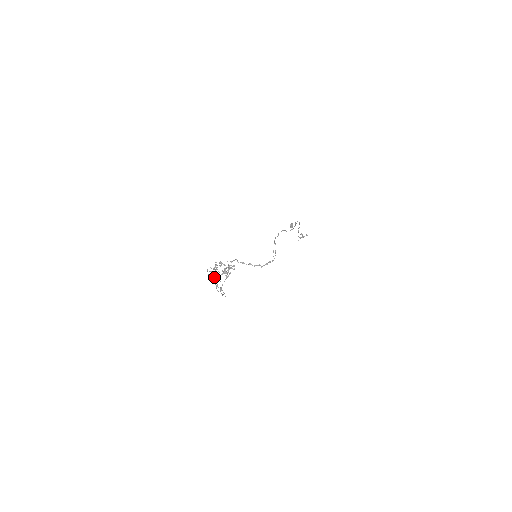
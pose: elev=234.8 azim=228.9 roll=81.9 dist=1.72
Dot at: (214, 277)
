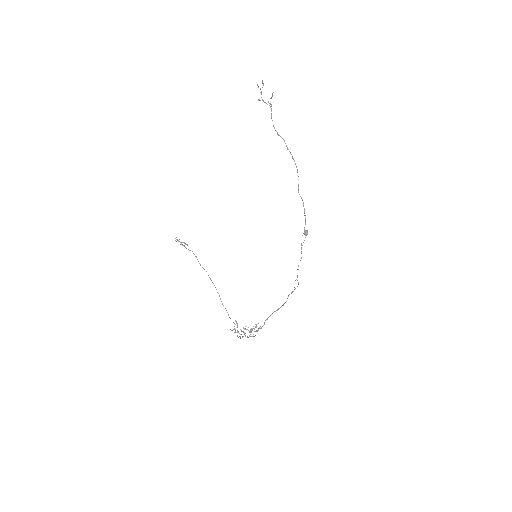
Dot at: occluded
